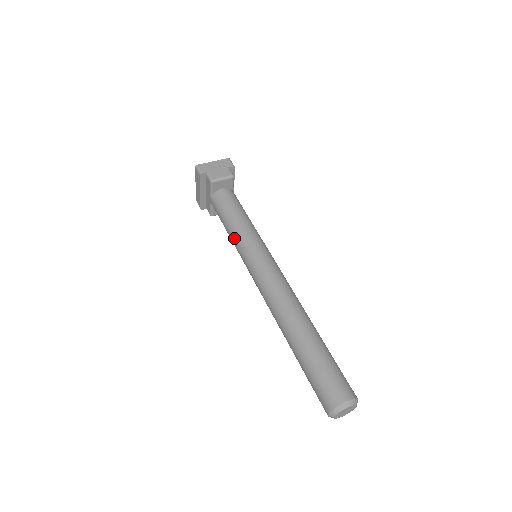
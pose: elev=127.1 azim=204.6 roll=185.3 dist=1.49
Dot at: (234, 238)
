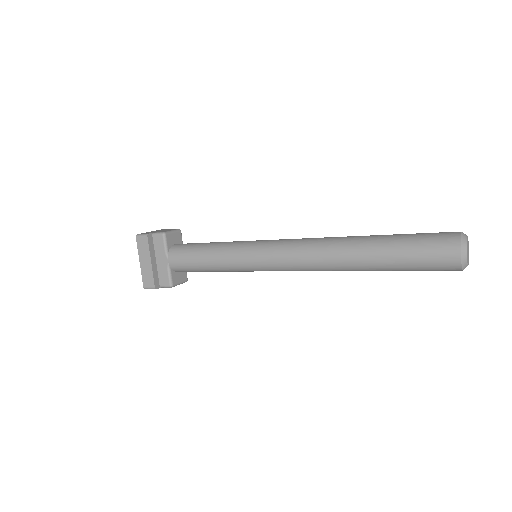
Dot at: (223, 254)
